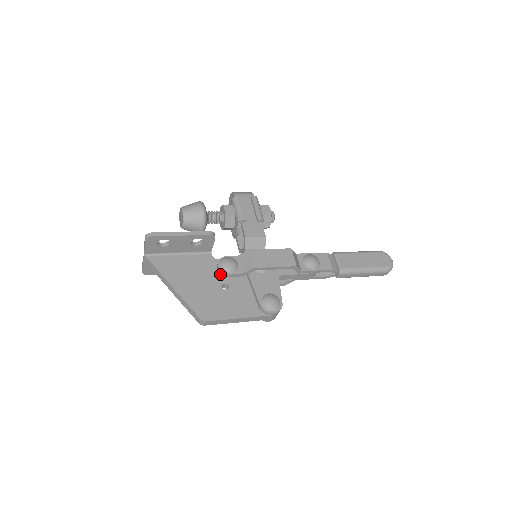
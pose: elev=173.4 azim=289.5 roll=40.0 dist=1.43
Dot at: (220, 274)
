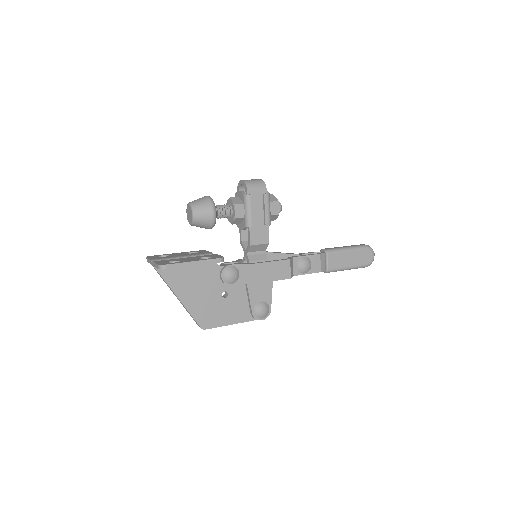
Dot at: (222, 282)
